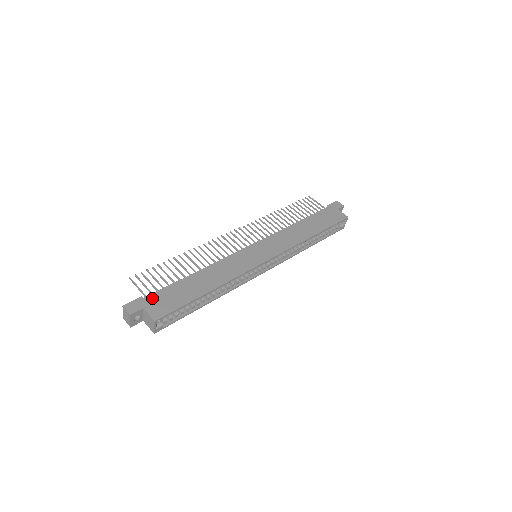
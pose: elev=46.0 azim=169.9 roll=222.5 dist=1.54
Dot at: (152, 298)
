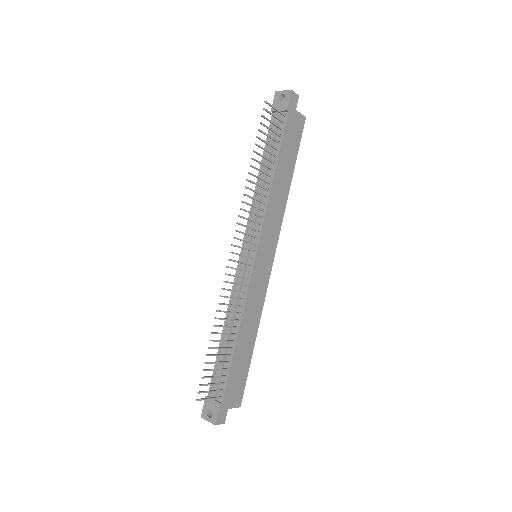
Dot at: (227, 396)
